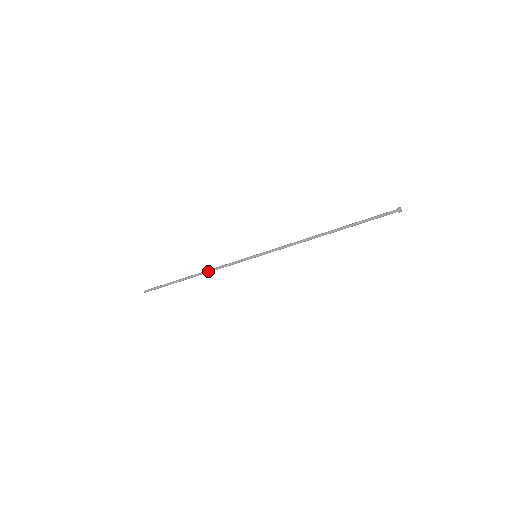
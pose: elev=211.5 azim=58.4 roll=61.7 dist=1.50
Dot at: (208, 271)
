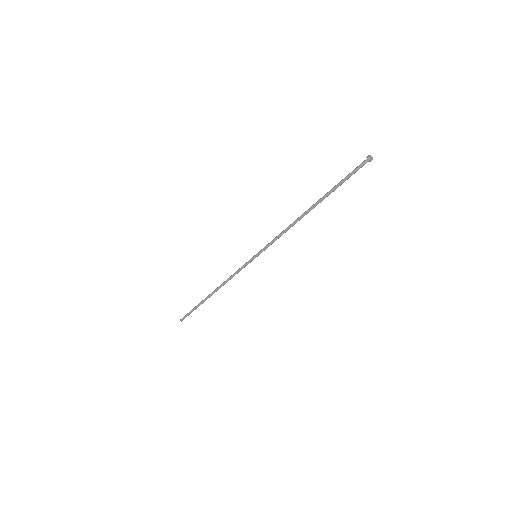
Dot at: (222, 285)
